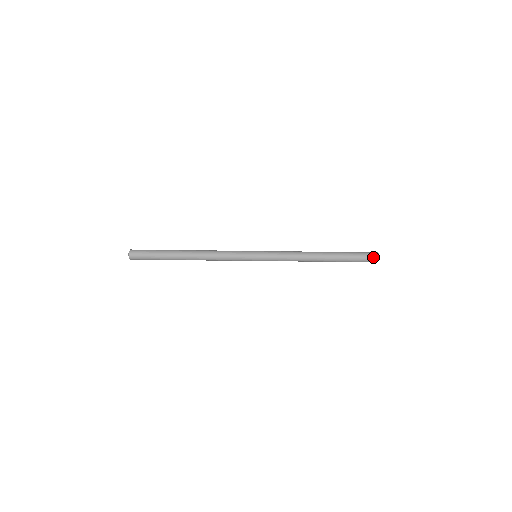
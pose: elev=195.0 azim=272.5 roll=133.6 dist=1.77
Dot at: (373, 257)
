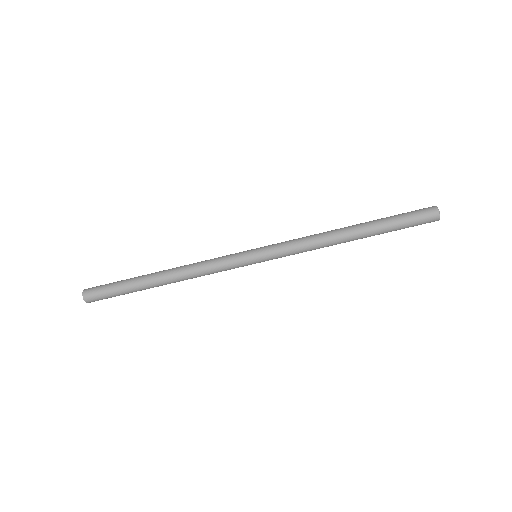
Dot at: (430, 215)
